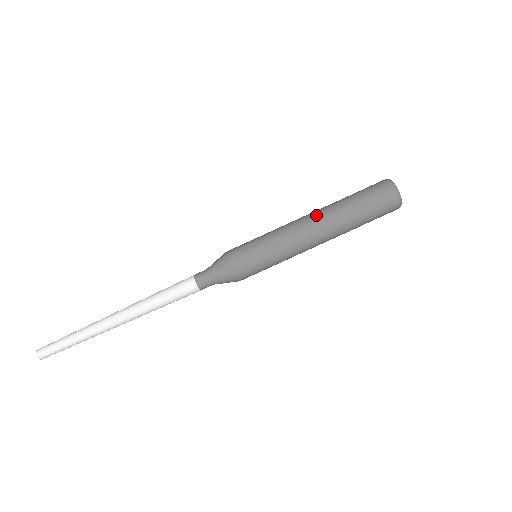
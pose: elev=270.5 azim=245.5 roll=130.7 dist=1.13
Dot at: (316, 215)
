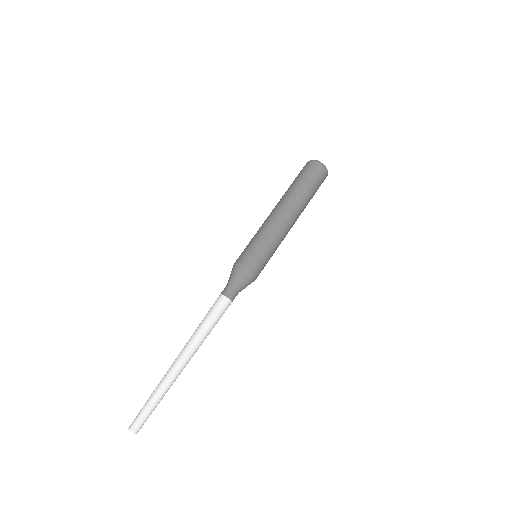
Dot at: (286, 207)
